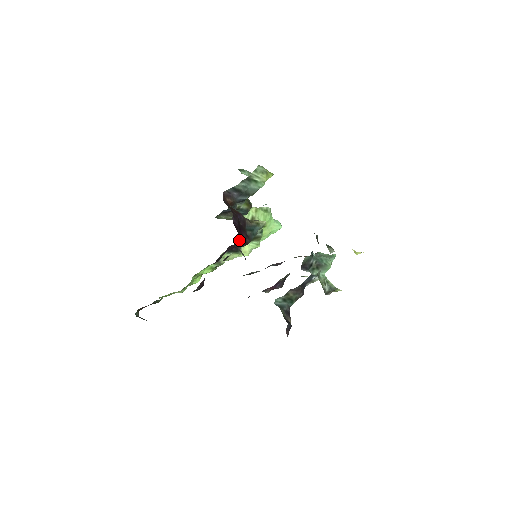
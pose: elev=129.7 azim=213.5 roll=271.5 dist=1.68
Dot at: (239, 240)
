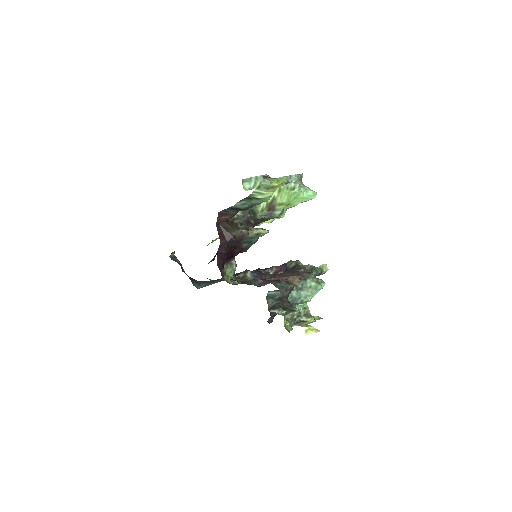
Dot at: (230, 257)
